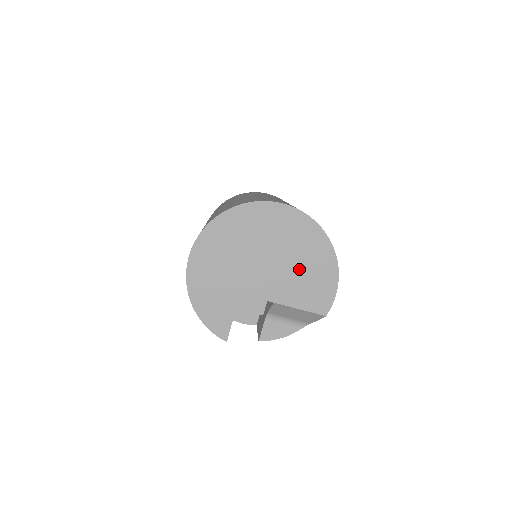
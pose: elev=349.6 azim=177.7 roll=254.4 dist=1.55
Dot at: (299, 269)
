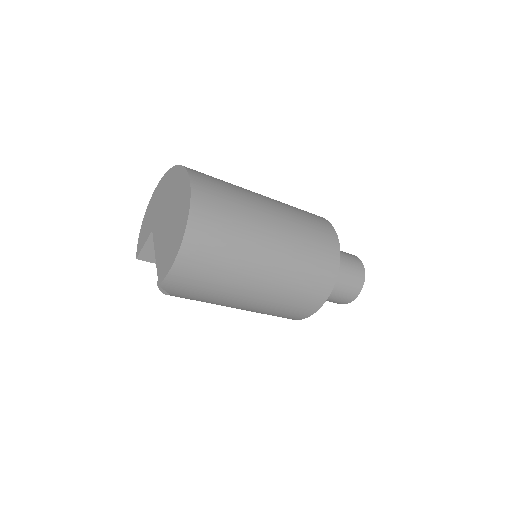
Dot at: (170, 235)
